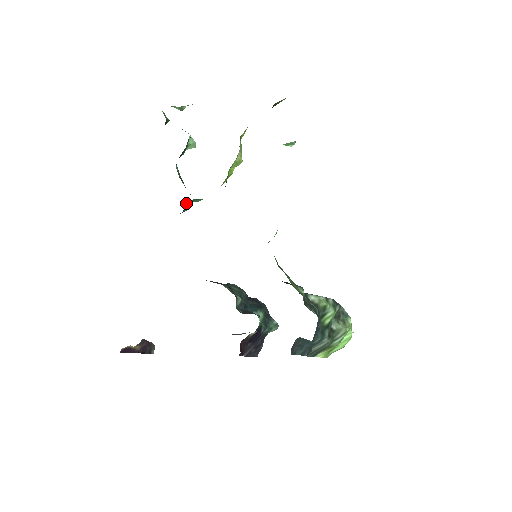
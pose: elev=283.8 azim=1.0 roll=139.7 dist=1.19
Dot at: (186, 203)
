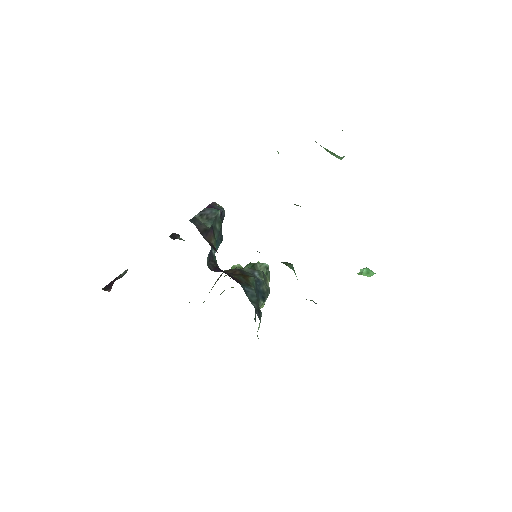
Dot at: occluded
